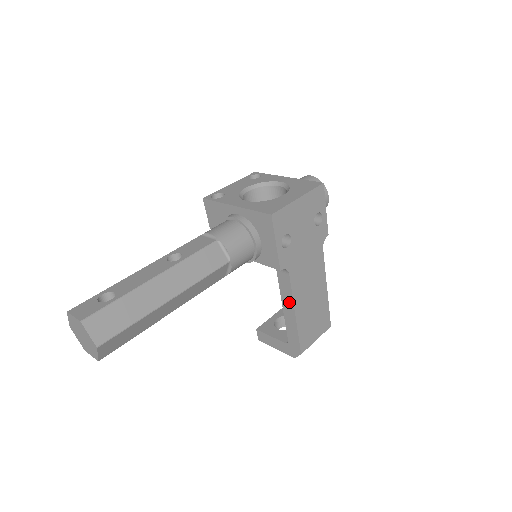
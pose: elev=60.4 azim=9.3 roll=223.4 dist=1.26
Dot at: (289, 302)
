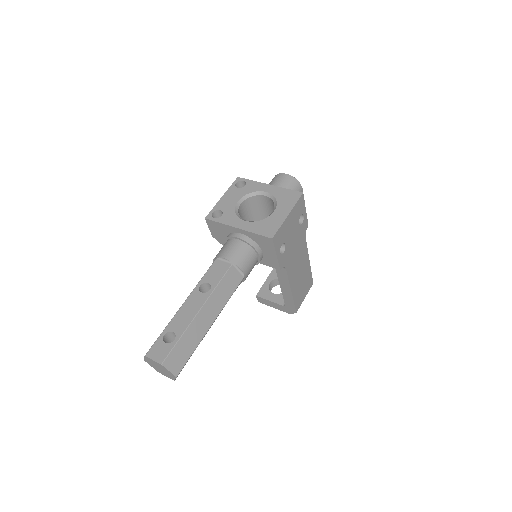
Dot at: (286, 284)
